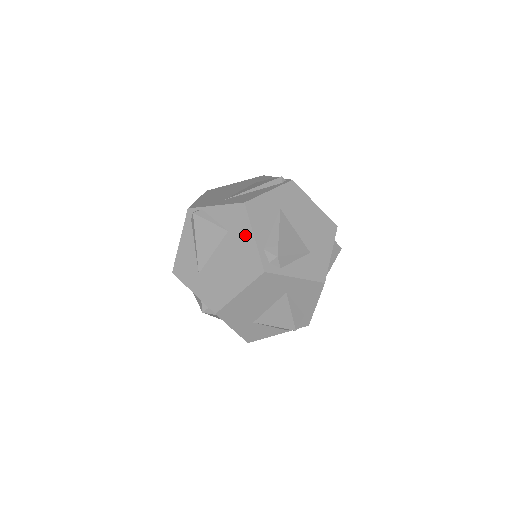
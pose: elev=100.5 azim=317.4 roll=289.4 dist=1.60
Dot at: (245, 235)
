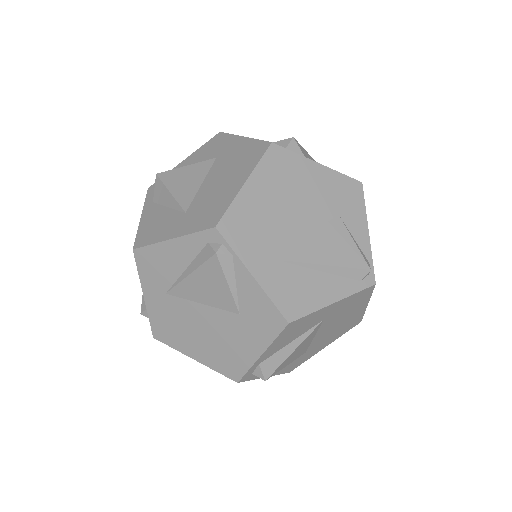
Dot at: (254, 342)
